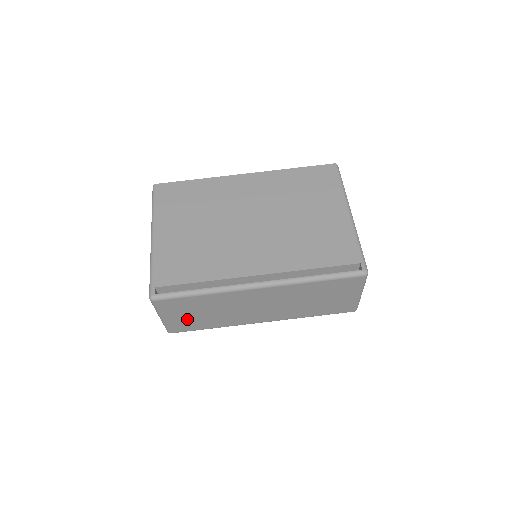
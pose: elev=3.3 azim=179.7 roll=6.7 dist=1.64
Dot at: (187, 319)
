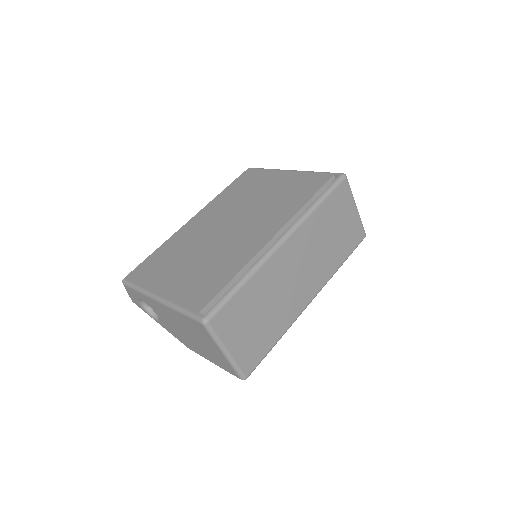
Dot at: (250, 338)
